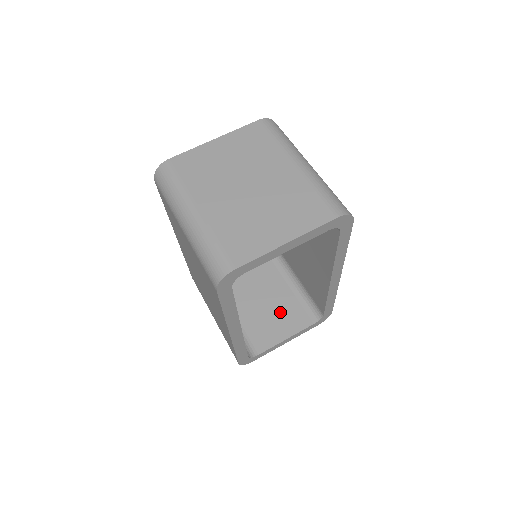
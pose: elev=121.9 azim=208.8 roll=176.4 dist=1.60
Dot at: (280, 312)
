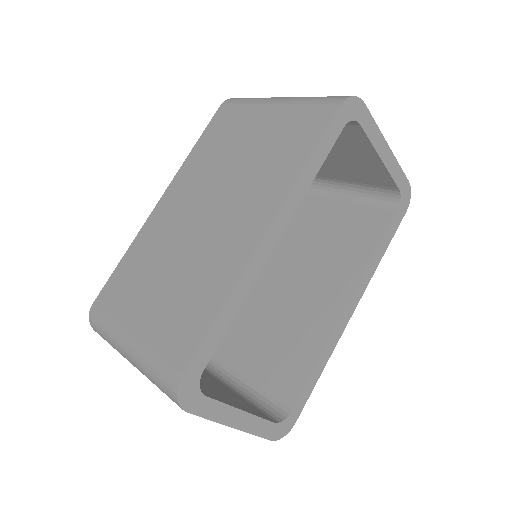
Dot at: (222, 391)
